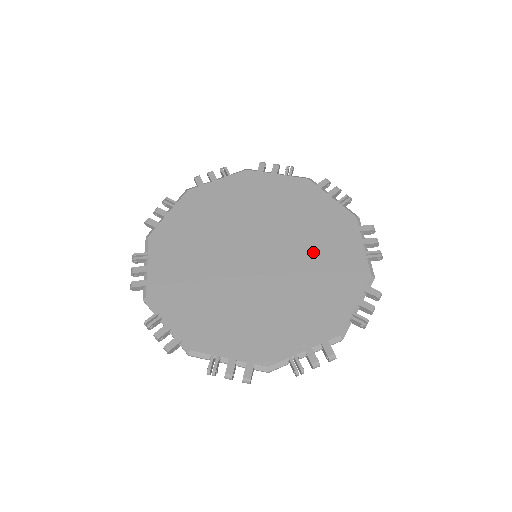
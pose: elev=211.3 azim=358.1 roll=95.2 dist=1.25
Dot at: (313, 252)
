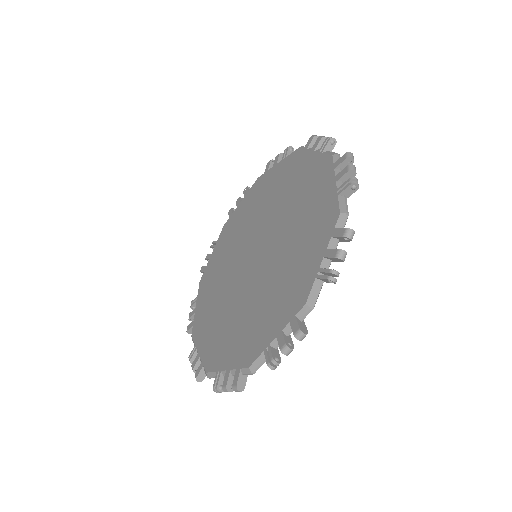
Dot at: (293, 222)
